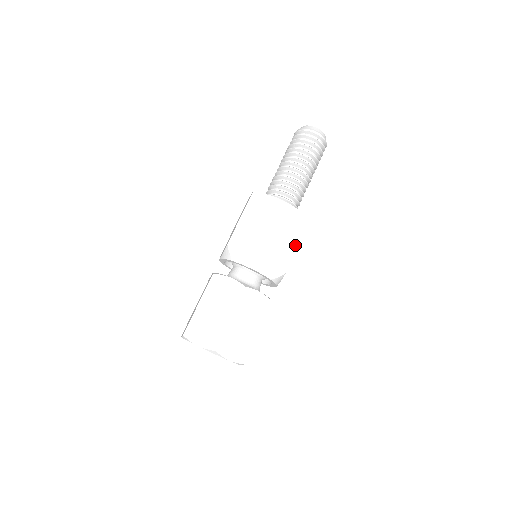
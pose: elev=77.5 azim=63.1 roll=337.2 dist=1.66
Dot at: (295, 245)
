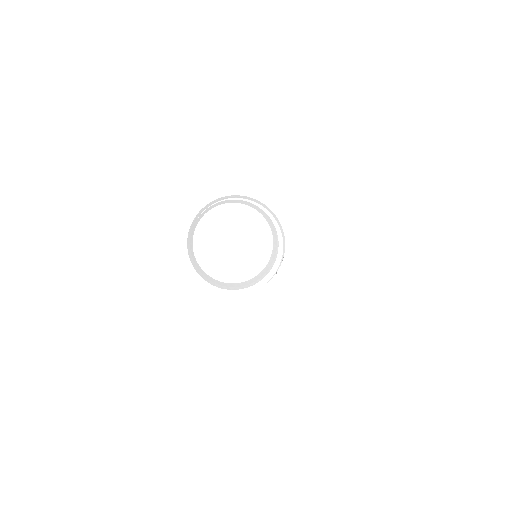
Dot at: occluded
